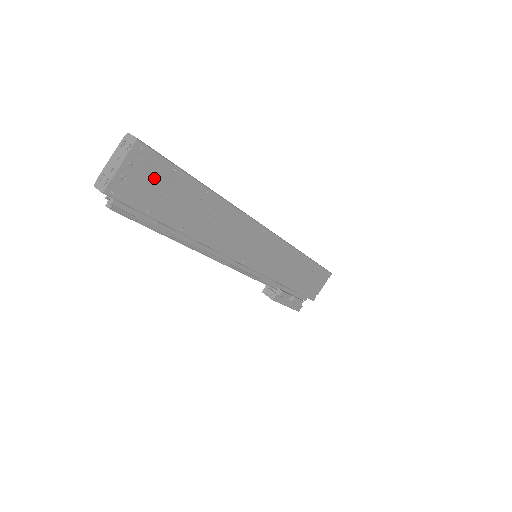
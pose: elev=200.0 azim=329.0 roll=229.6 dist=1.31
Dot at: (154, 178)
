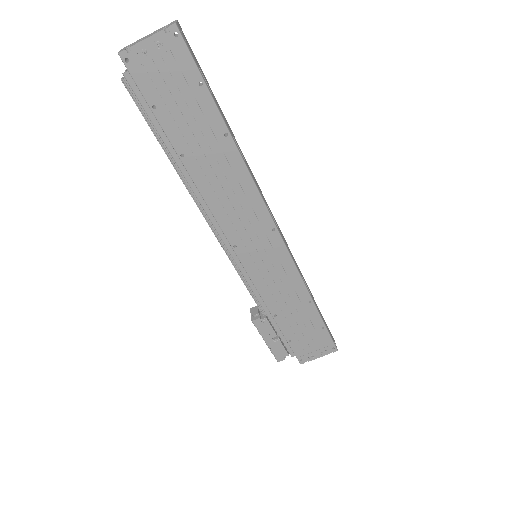
Dot at: (176, 77)
